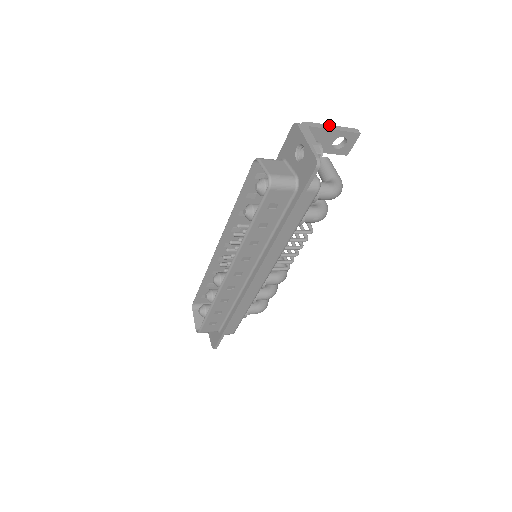
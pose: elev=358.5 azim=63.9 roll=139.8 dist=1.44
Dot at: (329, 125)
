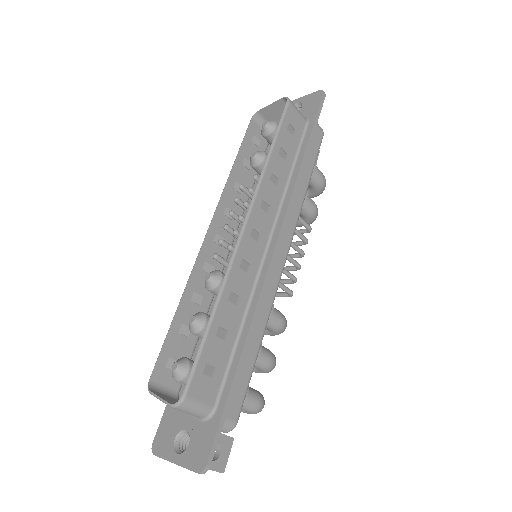
Dot at: occluded
